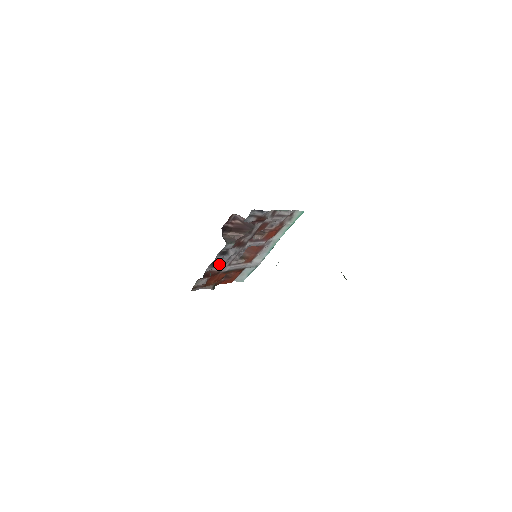
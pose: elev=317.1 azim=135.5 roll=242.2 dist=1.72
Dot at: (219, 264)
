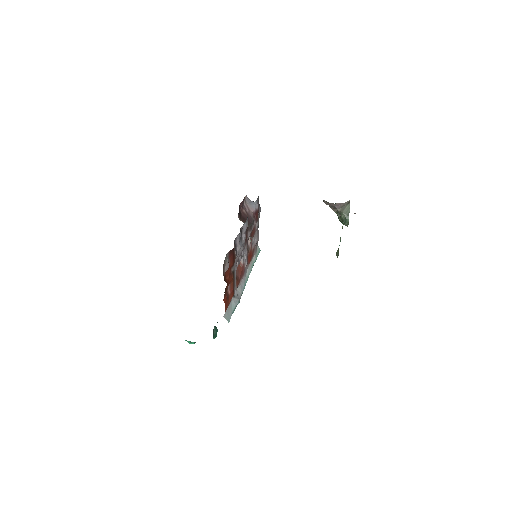
Dot at: (236, 249)
